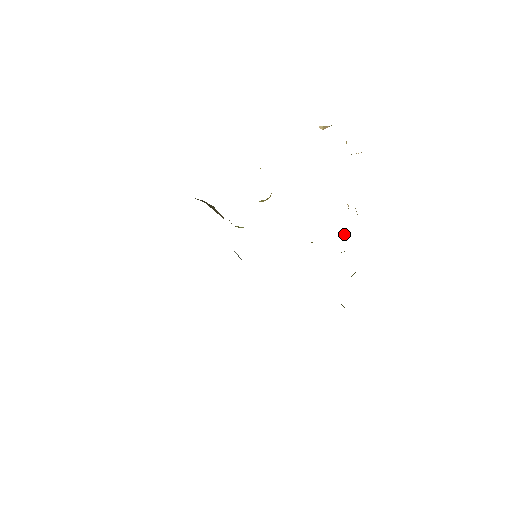
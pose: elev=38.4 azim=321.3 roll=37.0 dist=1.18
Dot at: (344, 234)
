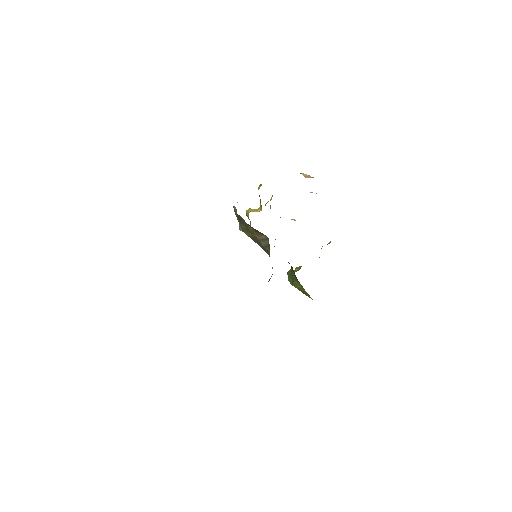
Dot at: occluded
